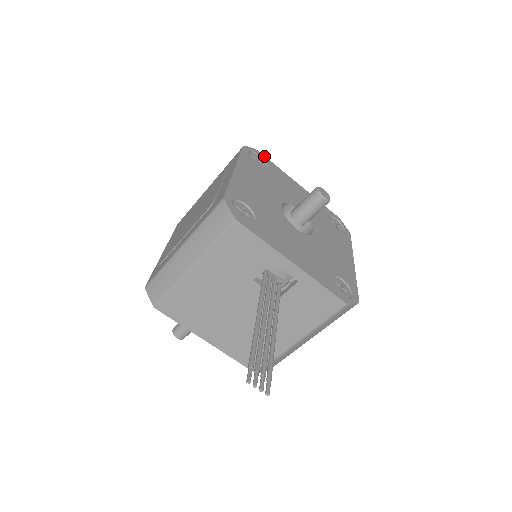
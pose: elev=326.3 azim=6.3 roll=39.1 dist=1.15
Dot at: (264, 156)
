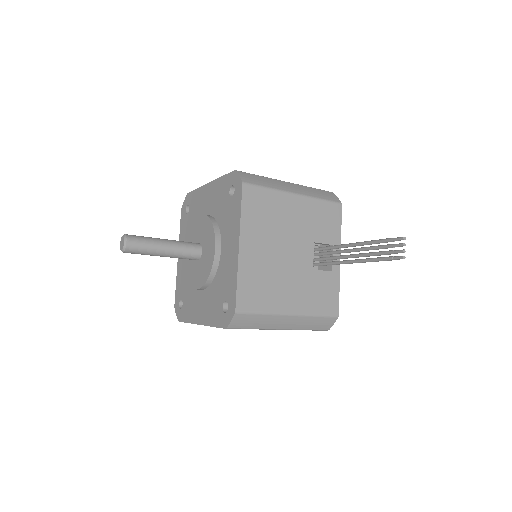
Dot at: occluded
